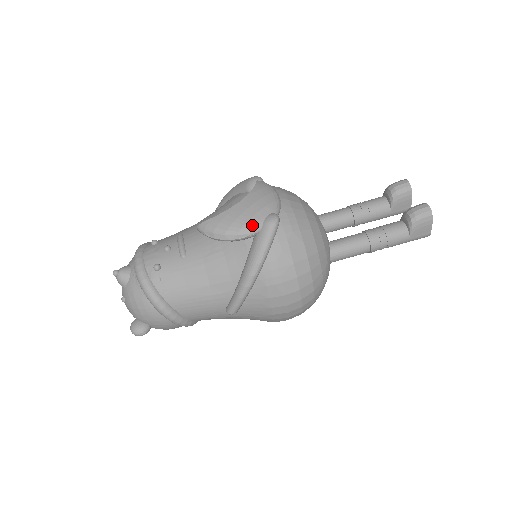
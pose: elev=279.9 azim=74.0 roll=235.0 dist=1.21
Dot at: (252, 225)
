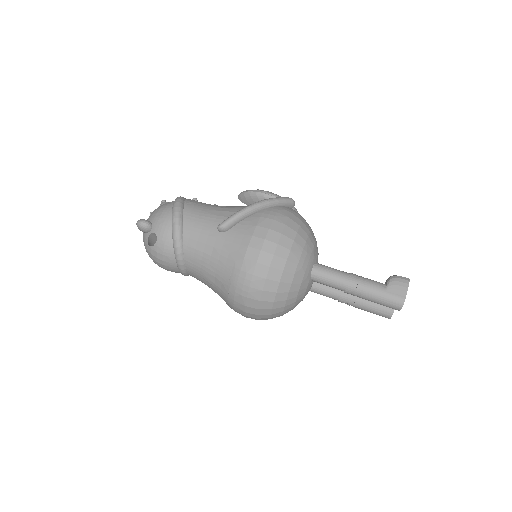
Dot at: (276, 194)
